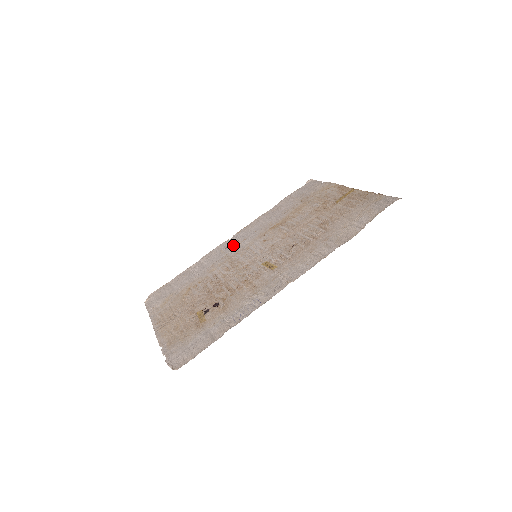
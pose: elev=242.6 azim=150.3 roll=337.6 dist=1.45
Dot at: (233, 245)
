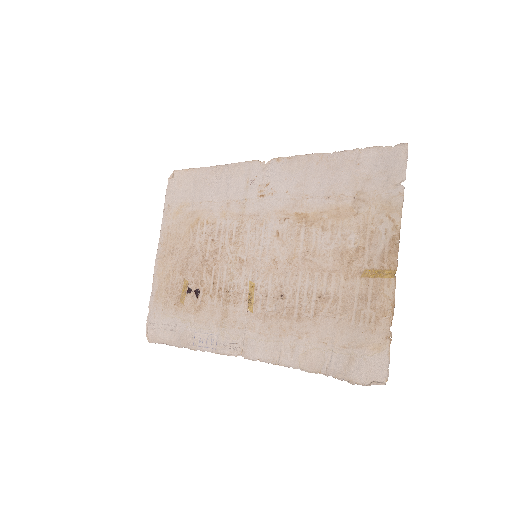
Dot at: (259, 187)
